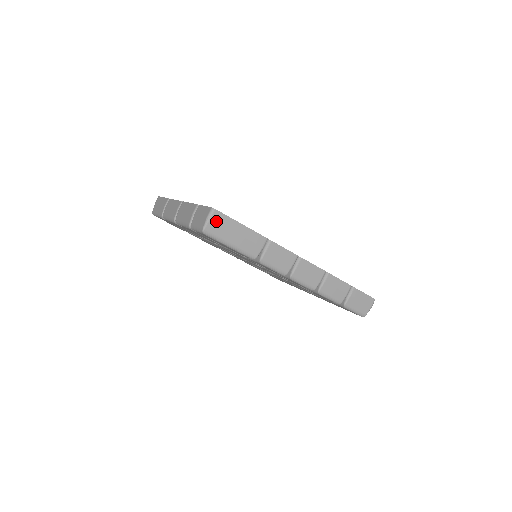
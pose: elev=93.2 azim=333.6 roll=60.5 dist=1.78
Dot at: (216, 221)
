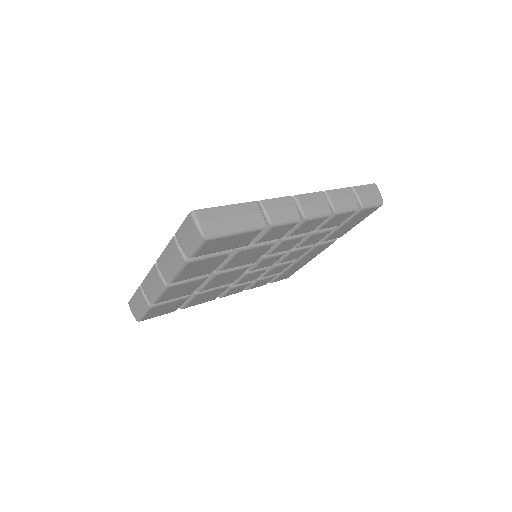
Dot at: (205, 219)
